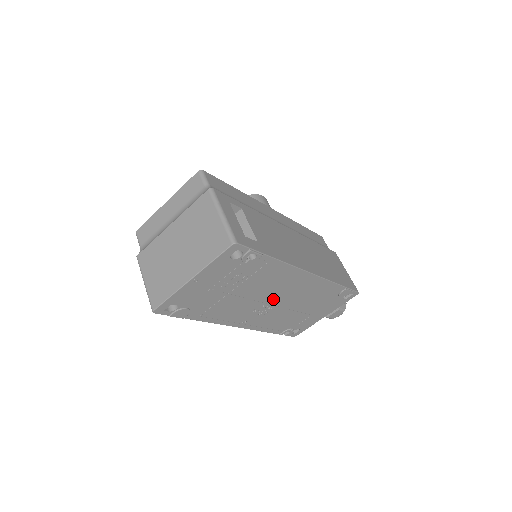
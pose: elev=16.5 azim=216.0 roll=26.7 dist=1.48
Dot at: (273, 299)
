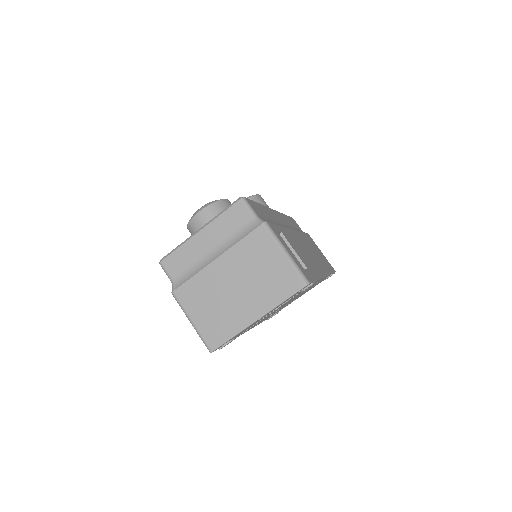
Dot at: (288, 302)
